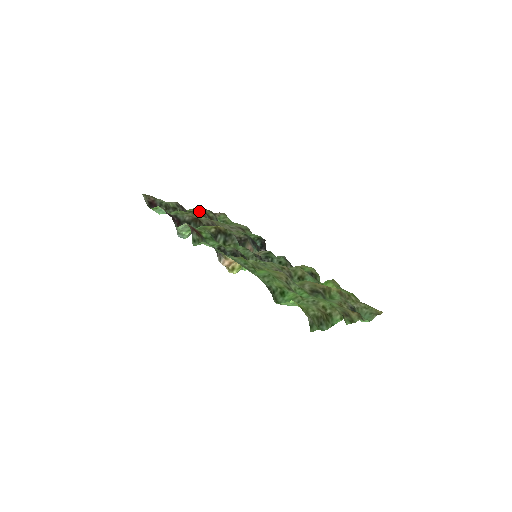
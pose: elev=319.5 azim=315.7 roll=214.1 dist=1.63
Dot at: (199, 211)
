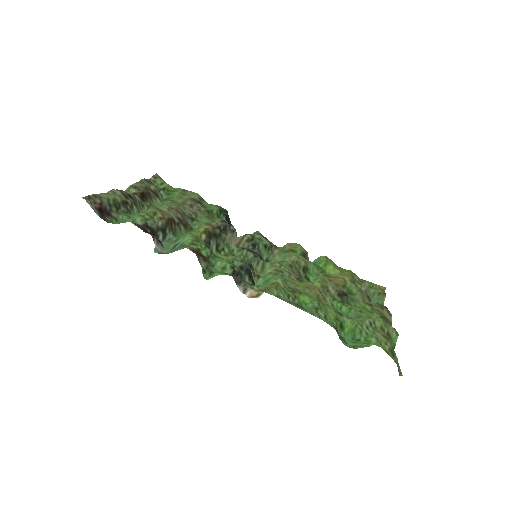
Dot at: (141, 188)
